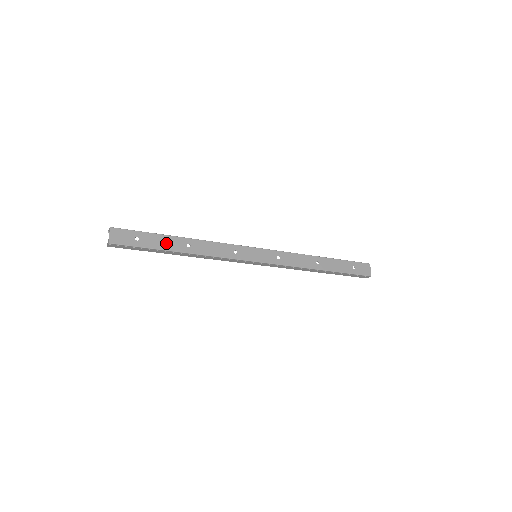
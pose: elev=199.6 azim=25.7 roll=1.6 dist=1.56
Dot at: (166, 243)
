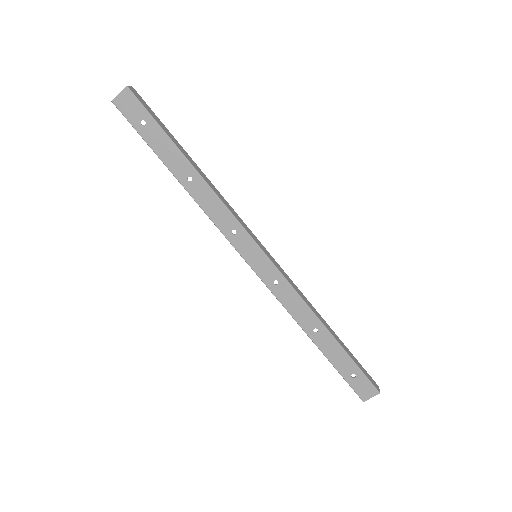
Dot at: (169, 154)
